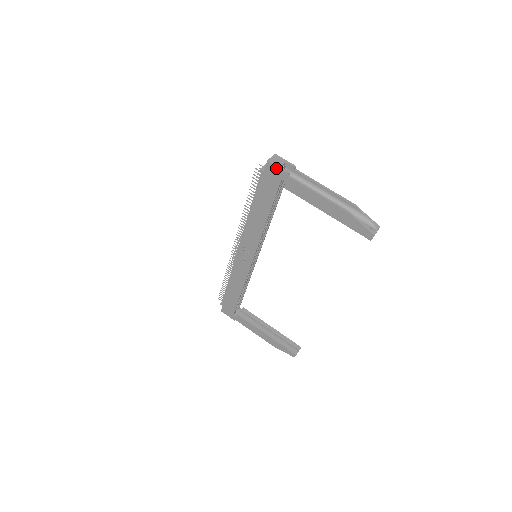
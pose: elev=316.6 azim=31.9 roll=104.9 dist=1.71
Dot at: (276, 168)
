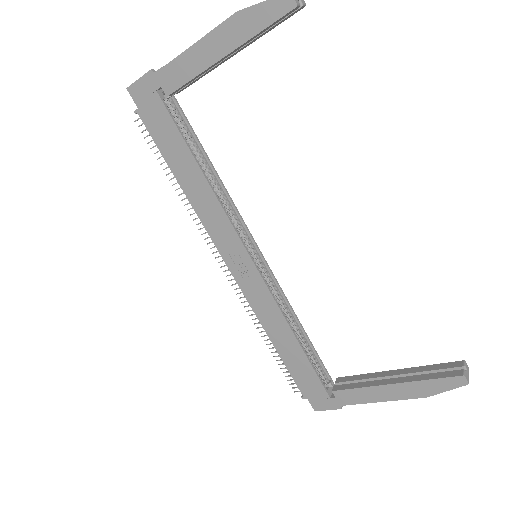
Dot at: (139, 83)
